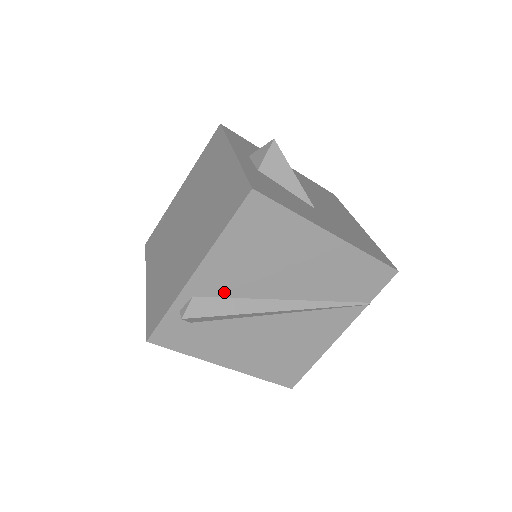
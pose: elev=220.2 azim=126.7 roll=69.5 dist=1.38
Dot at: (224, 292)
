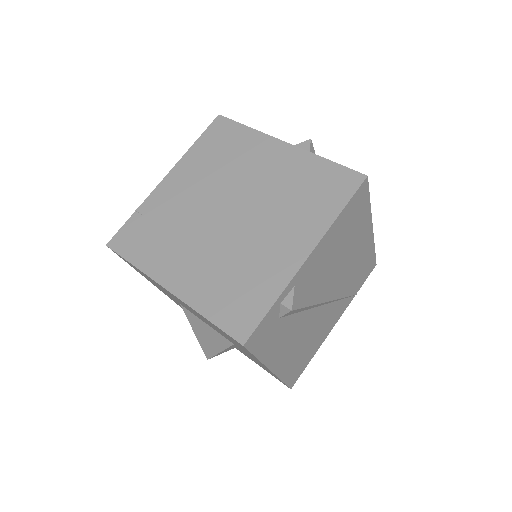
Dot at: (310, 281)
